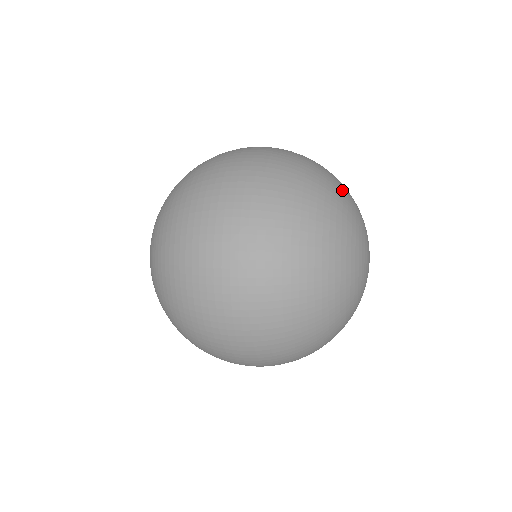
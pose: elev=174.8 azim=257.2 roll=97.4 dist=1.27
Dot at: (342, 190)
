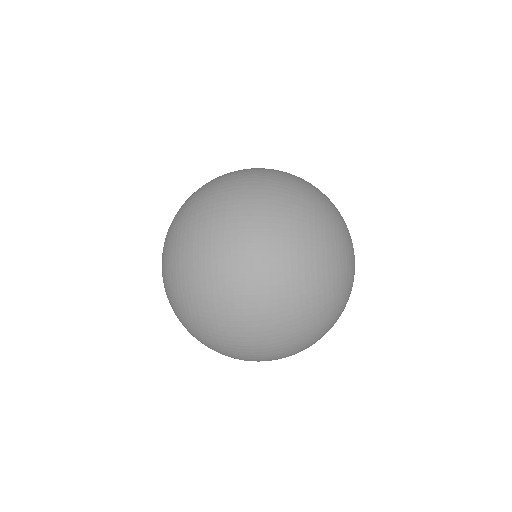
Dot at: occluded
